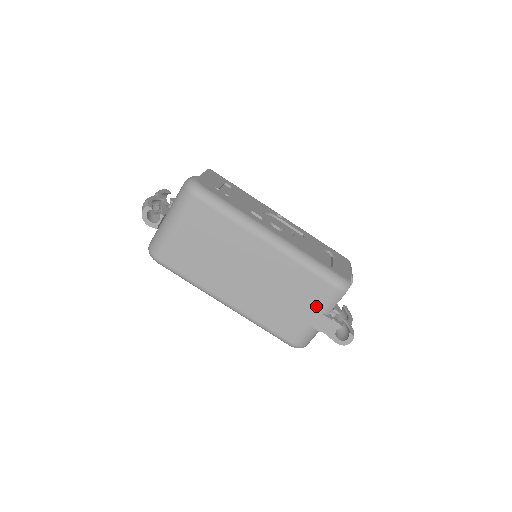
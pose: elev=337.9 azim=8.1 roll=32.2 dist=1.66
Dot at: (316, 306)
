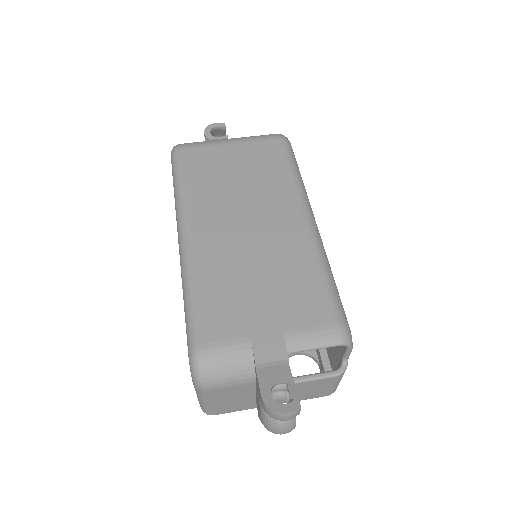
Dot at: (287, 323)
